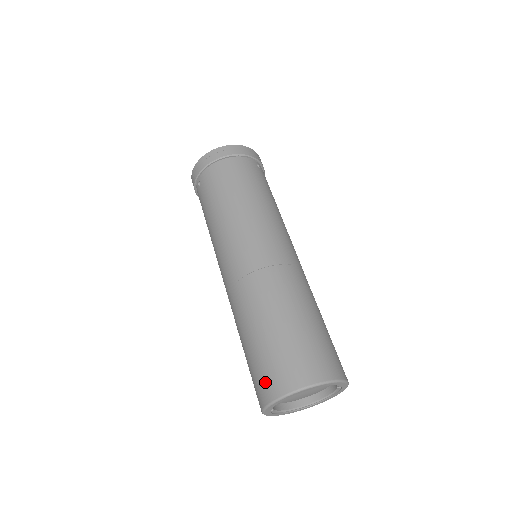
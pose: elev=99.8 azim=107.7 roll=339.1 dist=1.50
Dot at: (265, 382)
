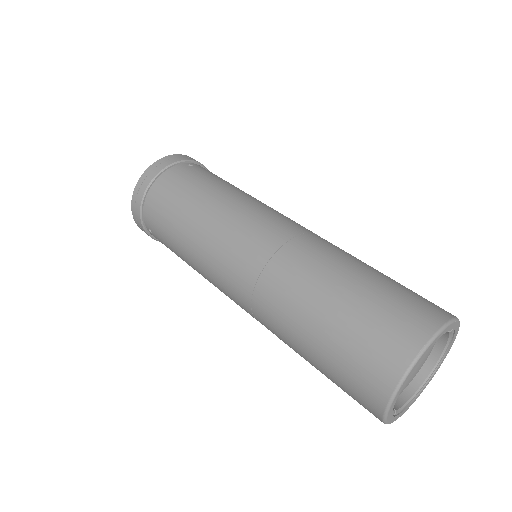
Dot at: (361, 392)
